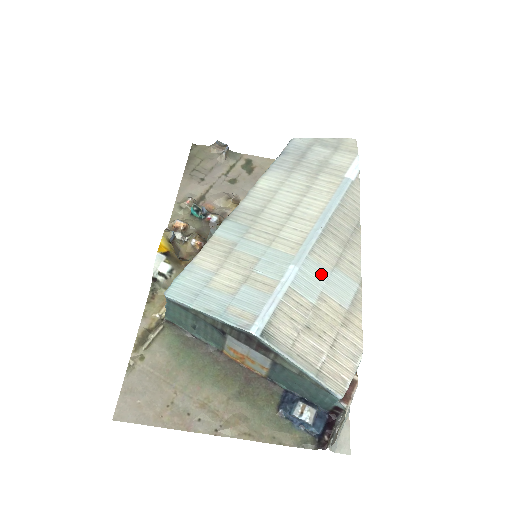
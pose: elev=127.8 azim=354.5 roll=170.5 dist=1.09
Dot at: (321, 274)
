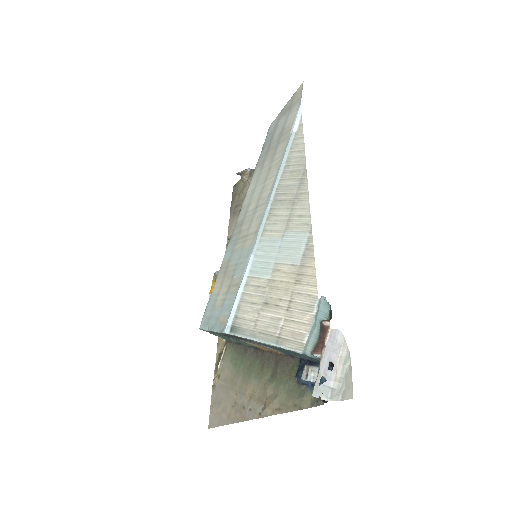
Dot at: (273, 247)
